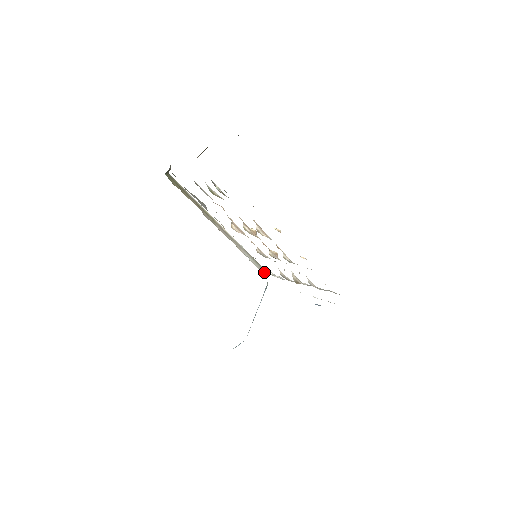
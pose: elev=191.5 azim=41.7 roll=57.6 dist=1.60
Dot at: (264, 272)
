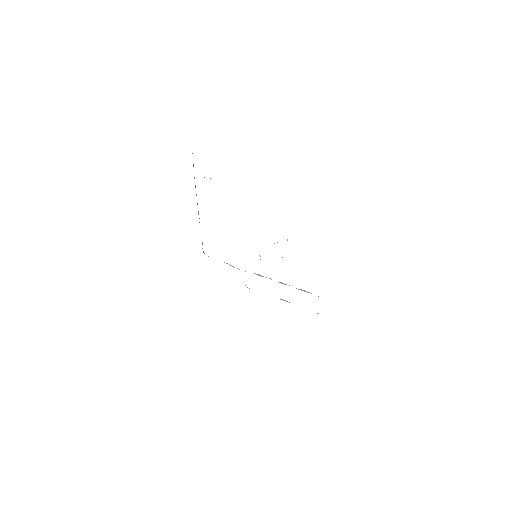
Dot at: occluded
